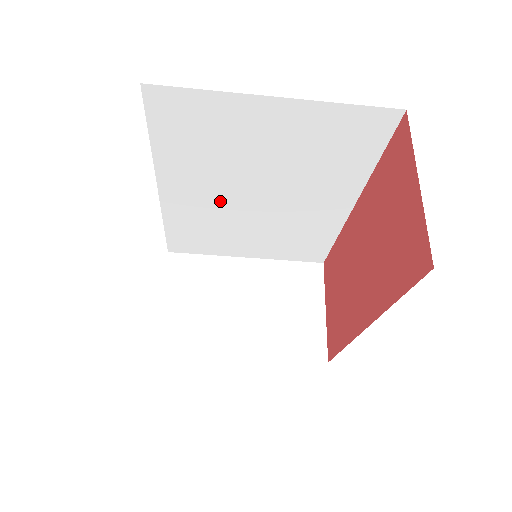
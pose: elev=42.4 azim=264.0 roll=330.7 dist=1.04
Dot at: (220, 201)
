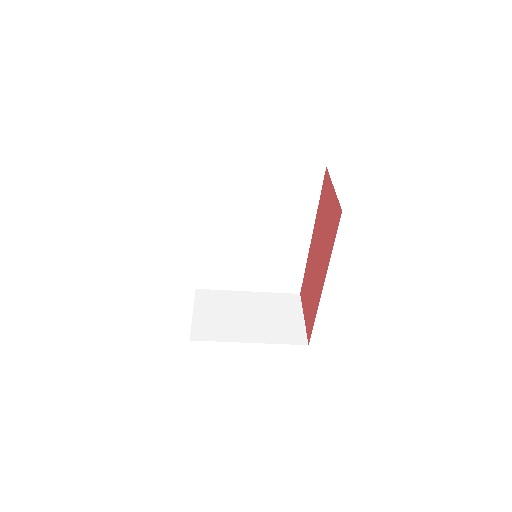
Dot at: (232, 237)
